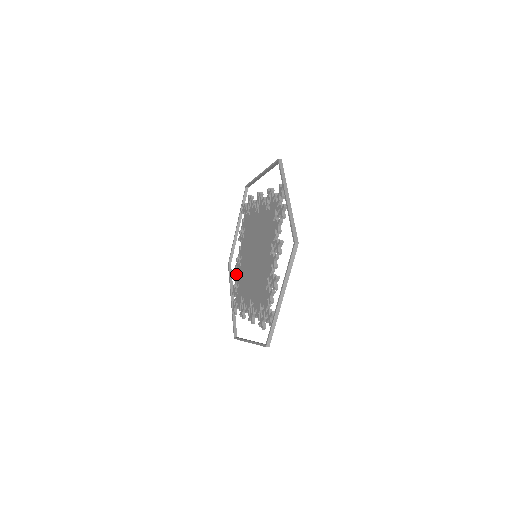
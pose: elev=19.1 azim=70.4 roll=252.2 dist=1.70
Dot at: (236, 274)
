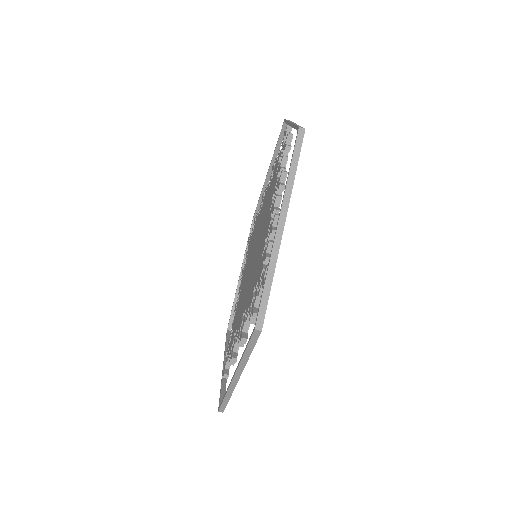
Dot at: occluded
